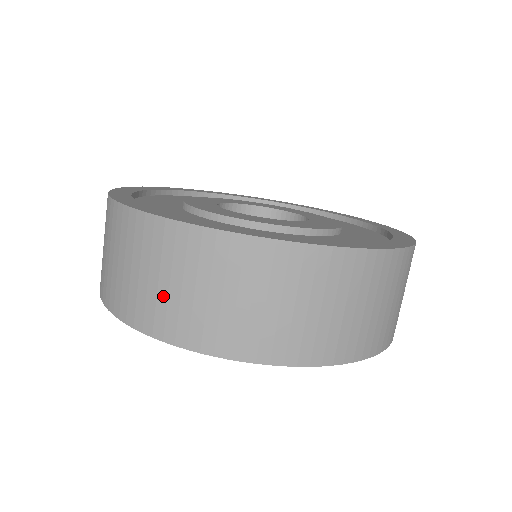
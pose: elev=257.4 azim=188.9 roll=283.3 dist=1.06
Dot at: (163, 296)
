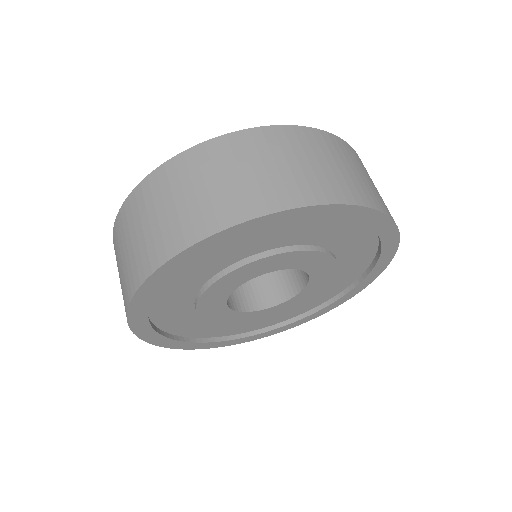
Dot at: (128, 261)
